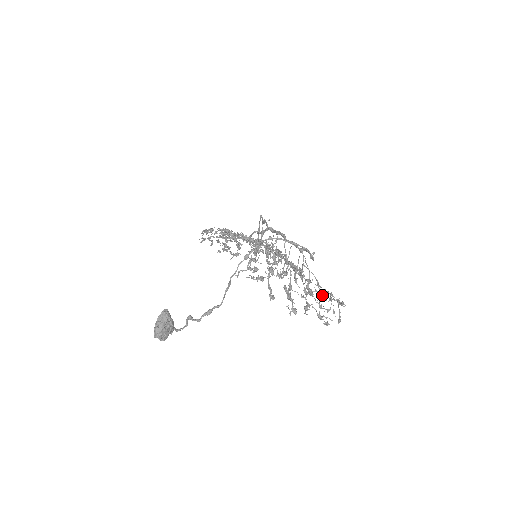
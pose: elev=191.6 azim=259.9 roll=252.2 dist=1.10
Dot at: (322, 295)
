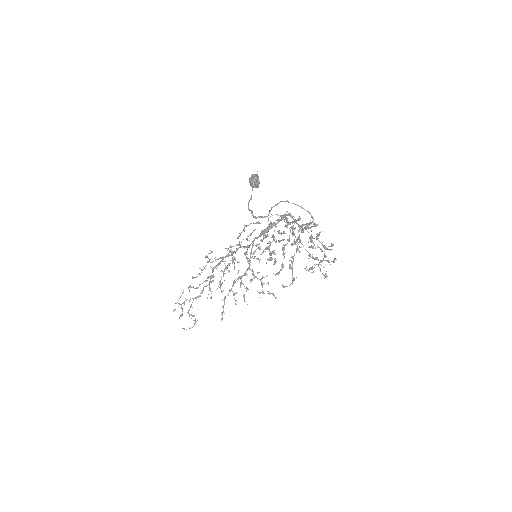
Dot at: (315, 259)
